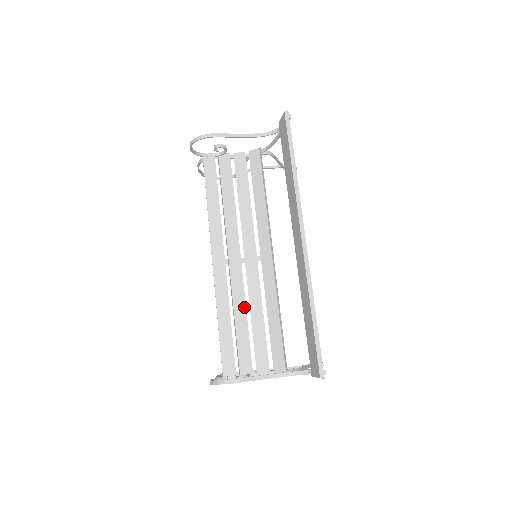
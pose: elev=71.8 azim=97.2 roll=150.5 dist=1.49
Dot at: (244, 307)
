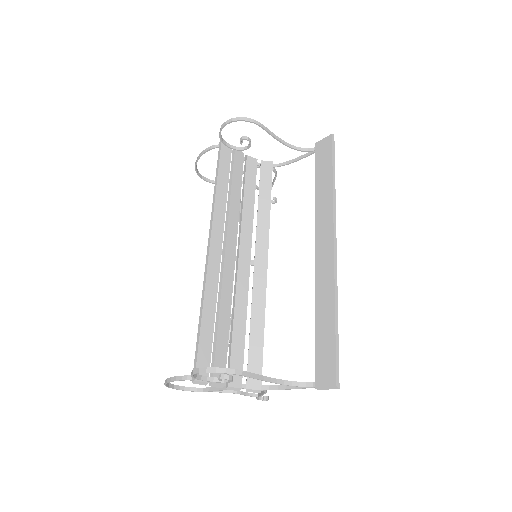
Dot at: (230, 305)
